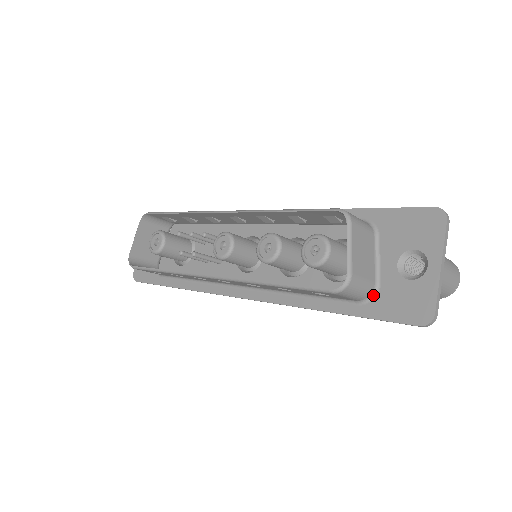
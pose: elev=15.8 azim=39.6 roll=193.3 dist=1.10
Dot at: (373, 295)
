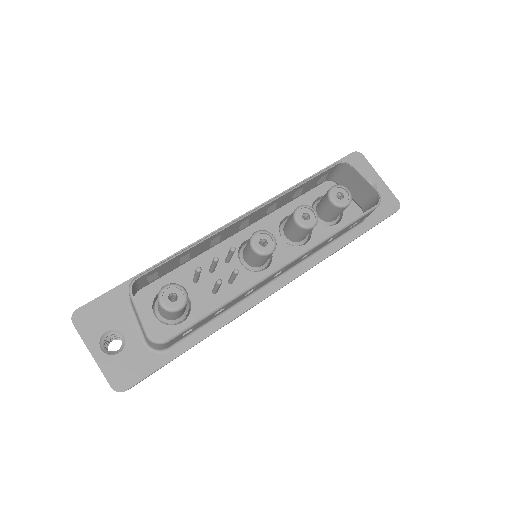
Dot at: occluded
